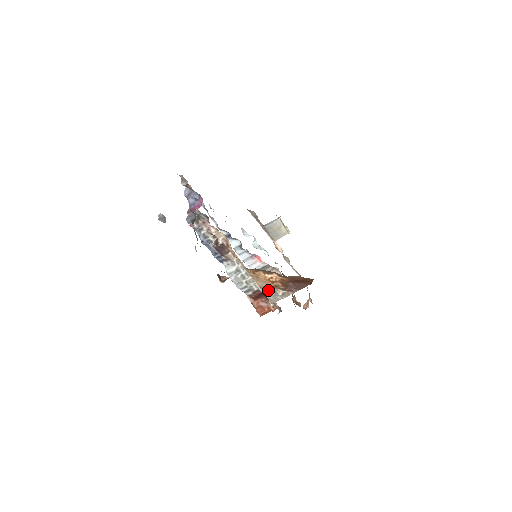
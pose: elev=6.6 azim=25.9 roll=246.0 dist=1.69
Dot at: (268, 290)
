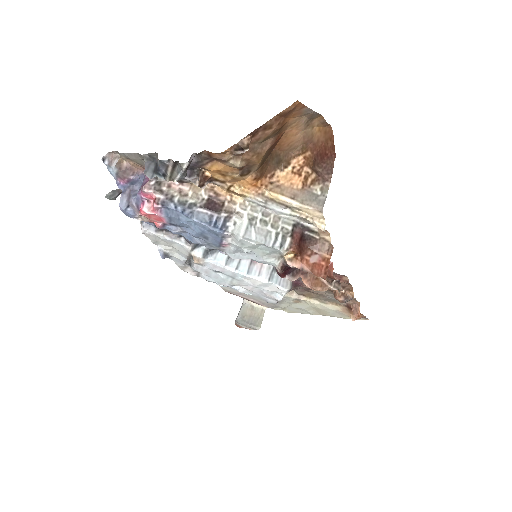
Dot at: (303, 196)
